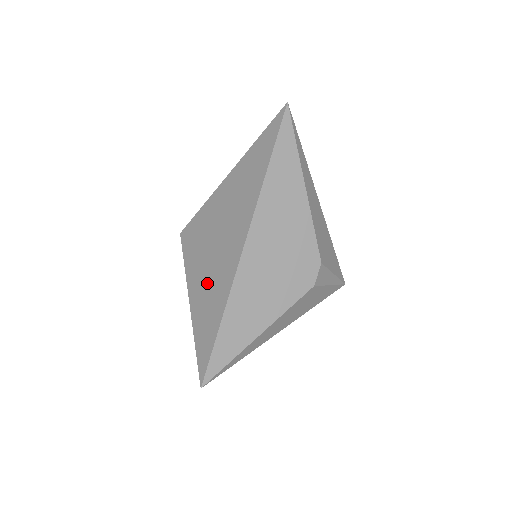
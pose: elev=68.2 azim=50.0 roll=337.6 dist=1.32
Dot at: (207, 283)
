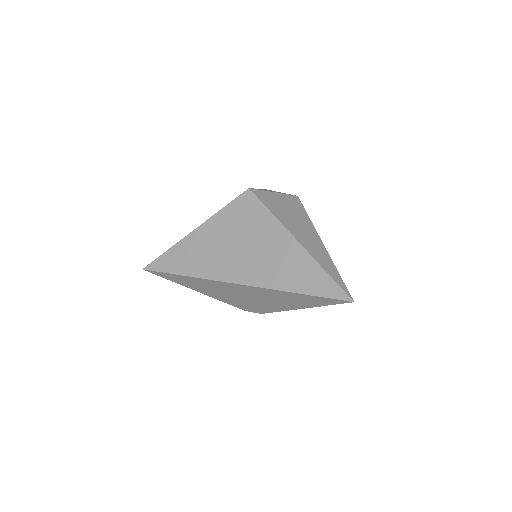
Dot at: (209, 248)
